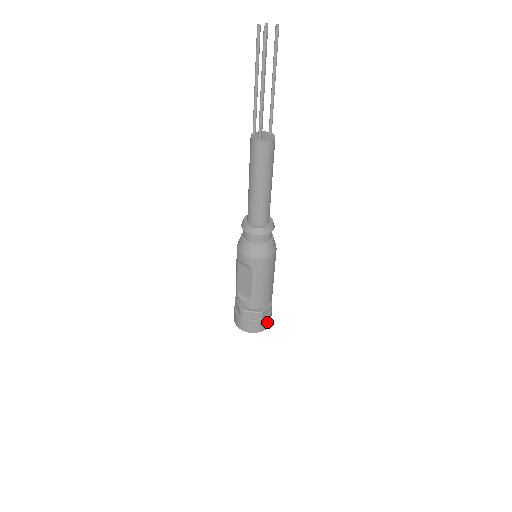
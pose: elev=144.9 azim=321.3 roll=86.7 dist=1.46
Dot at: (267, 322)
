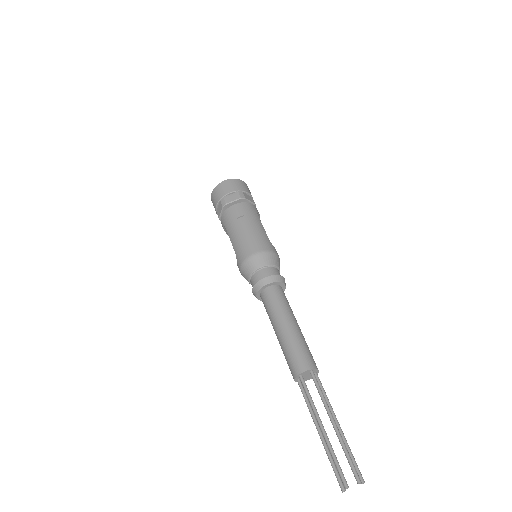
Dot at: occluded
